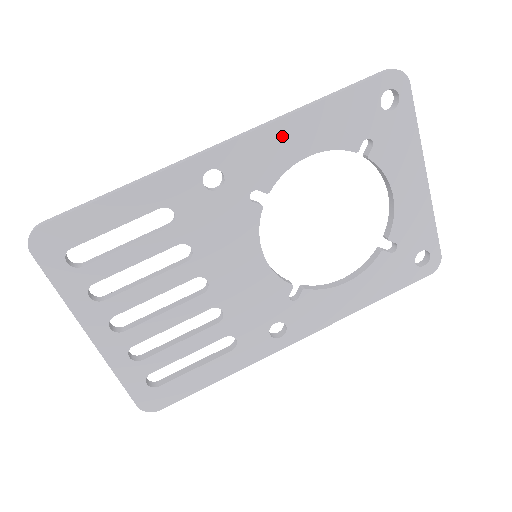
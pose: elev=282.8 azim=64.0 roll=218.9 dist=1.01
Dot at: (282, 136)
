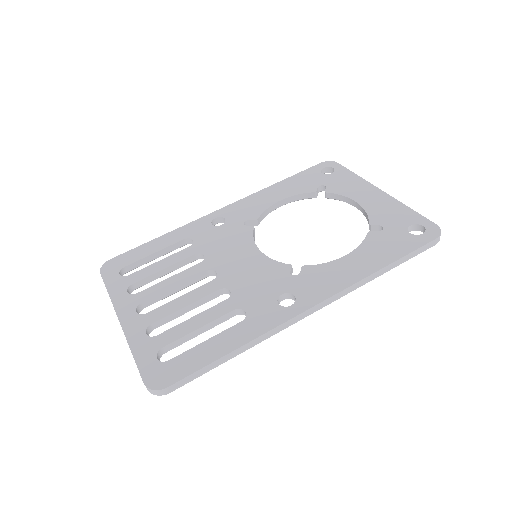
Dot at: (260, 197)
